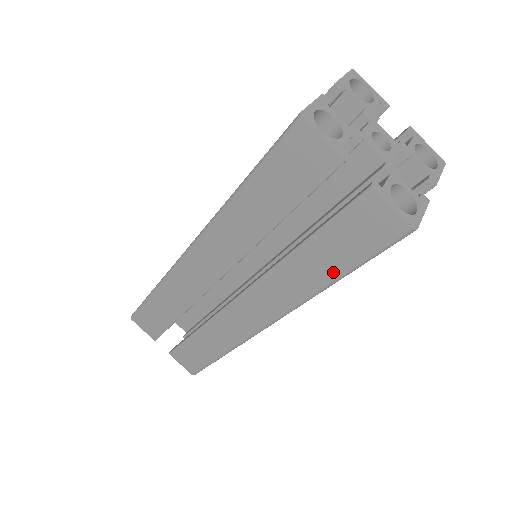
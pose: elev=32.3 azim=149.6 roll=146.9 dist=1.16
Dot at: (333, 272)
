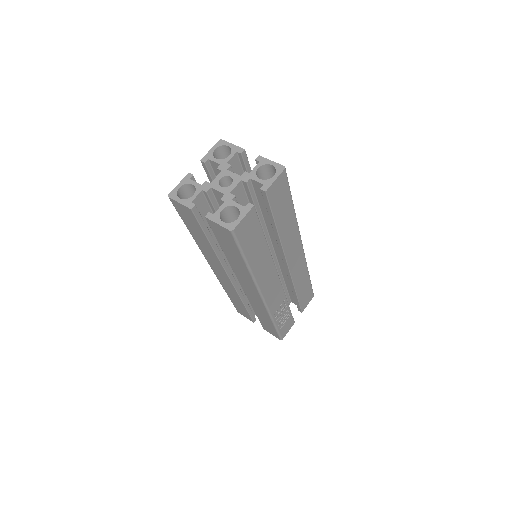
Dot at: (241, 261)
